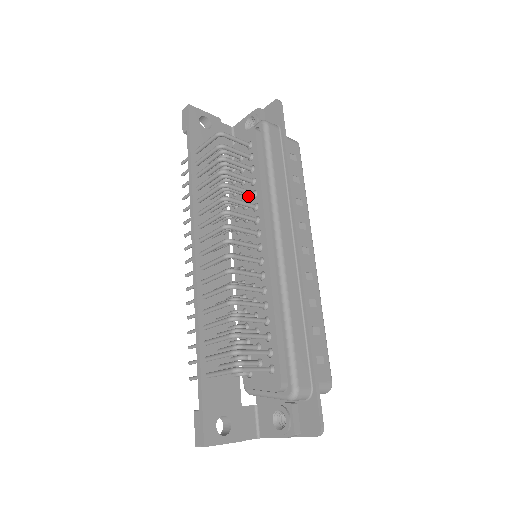
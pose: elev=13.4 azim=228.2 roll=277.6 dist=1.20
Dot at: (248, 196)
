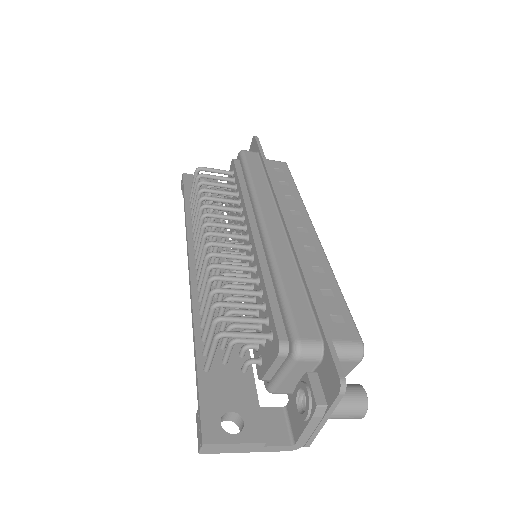
Dot at: occluded
